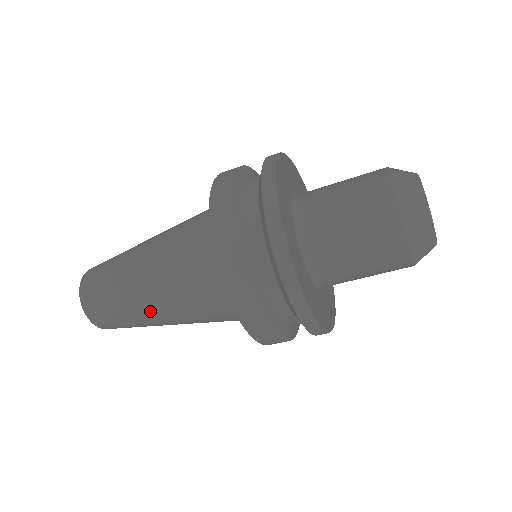
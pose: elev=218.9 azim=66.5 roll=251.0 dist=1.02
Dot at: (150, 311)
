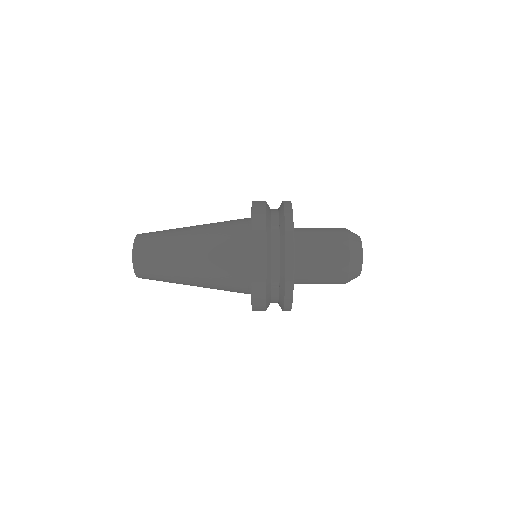
Dot at: (185, 277)
